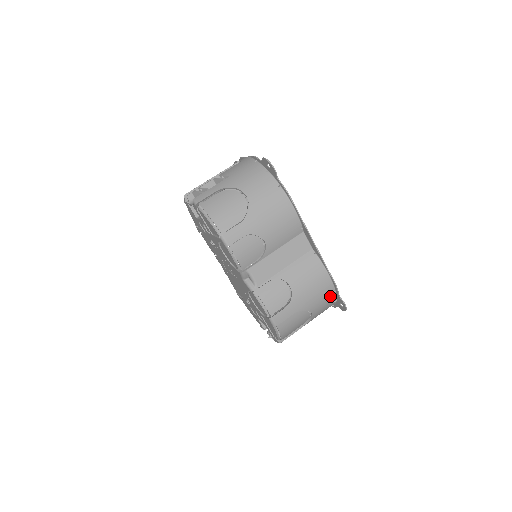
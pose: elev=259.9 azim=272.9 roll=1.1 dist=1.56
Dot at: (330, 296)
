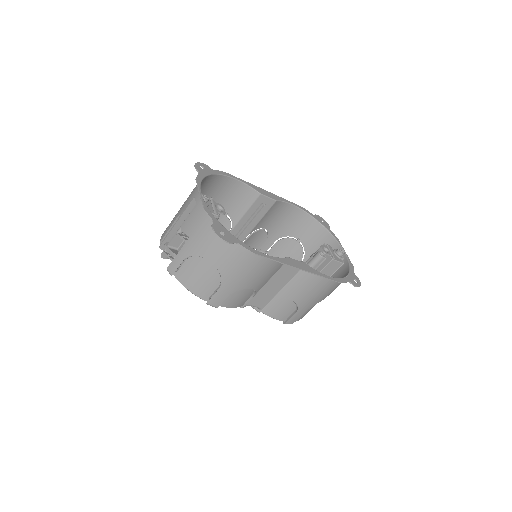
Dot at: (339, 284)
